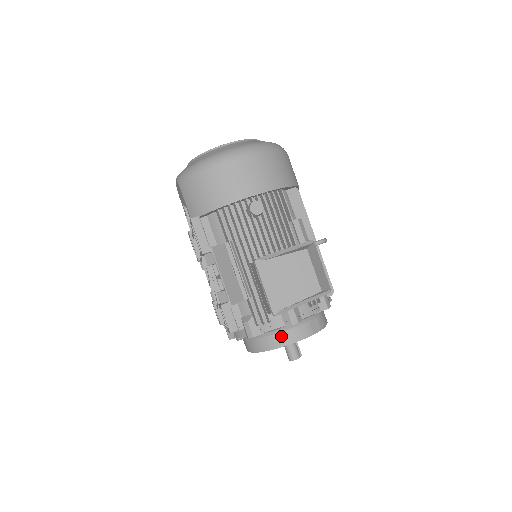
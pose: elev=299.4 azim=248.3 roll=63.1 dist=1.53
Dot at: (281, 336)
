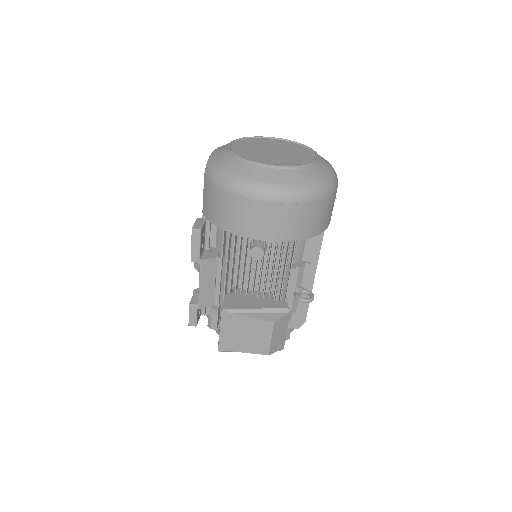
Dot at: occluded
